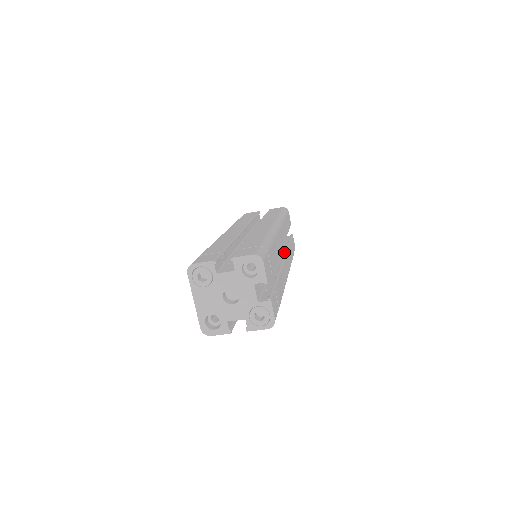
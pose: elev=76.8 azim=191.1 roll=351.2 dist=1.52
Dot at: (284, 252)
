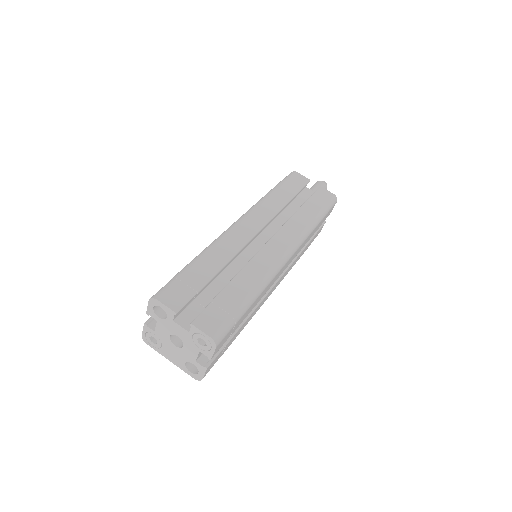
Dot at: (280, 229)
